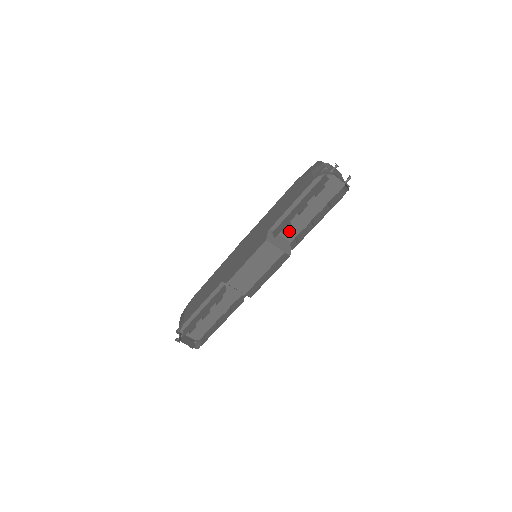
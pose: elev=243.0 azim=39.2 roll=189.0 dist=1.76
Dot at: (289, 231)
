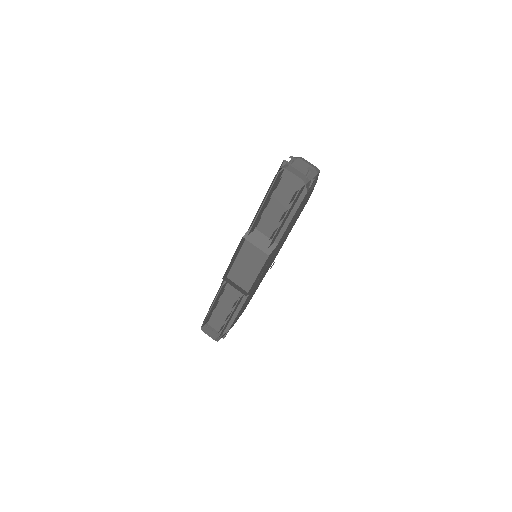
Dot at: (271, 230)
